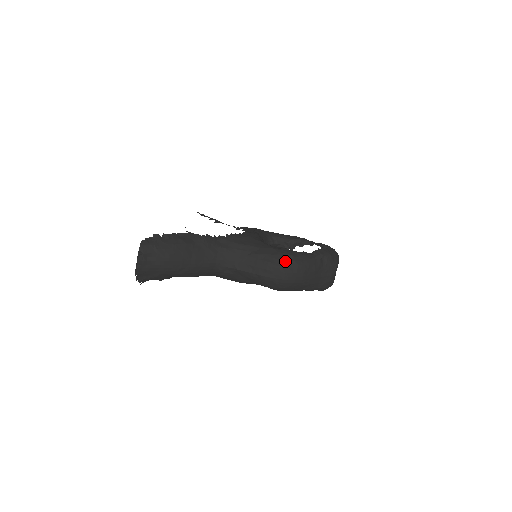
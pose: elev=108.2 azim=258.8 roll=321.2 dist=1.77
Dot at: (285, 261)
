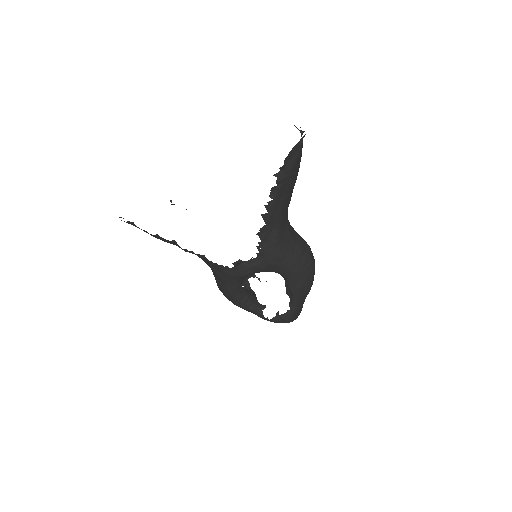
Dot at: occluded
